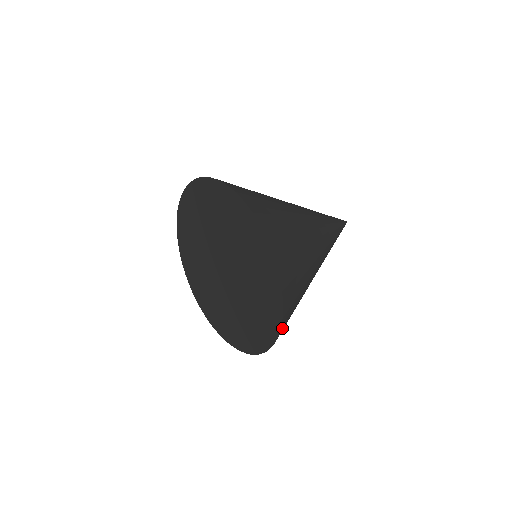
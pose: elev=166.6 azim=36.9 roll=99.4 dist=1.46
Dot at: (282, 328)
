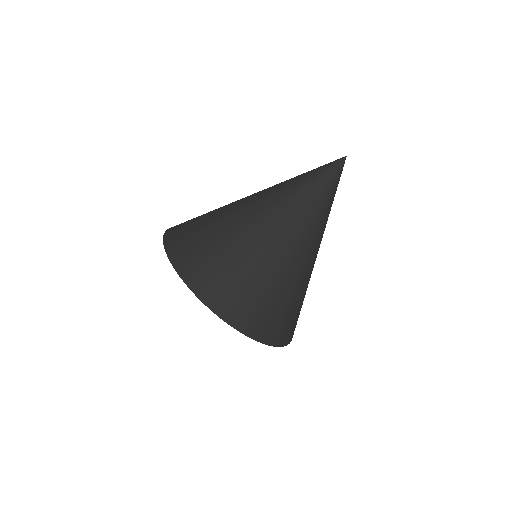
Dot at: (285, 340)
